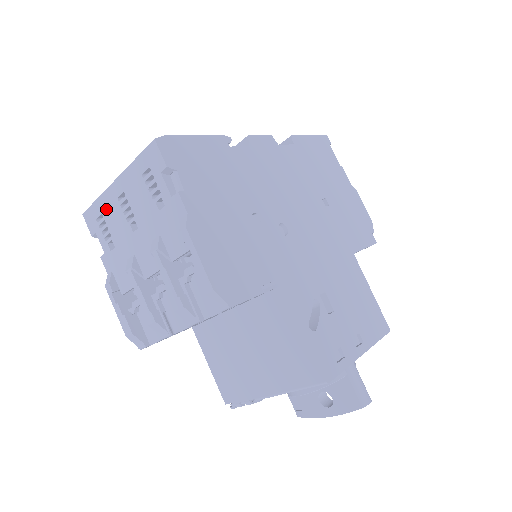
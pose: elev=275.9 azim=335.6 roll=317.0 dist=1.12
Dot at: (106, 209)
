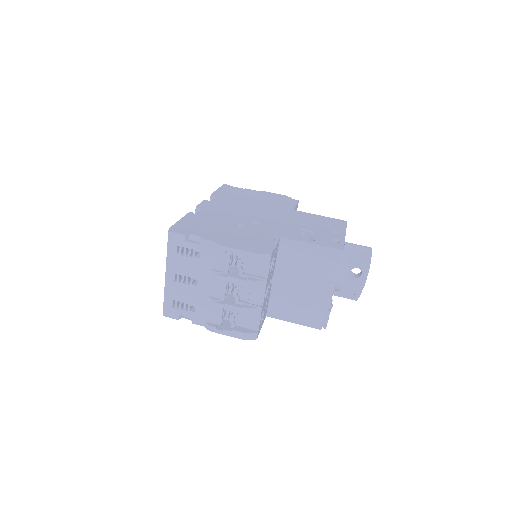
Dot at: (173, 295)
